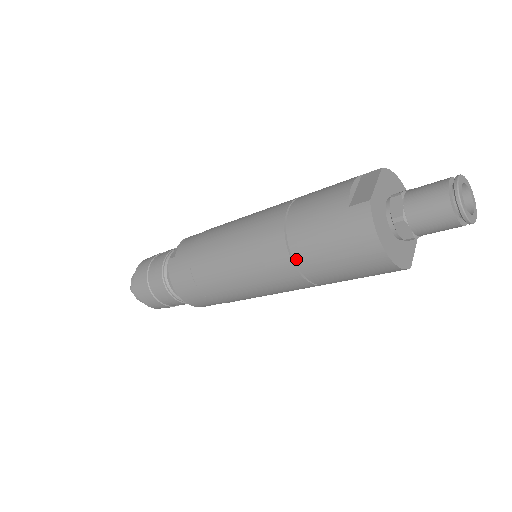
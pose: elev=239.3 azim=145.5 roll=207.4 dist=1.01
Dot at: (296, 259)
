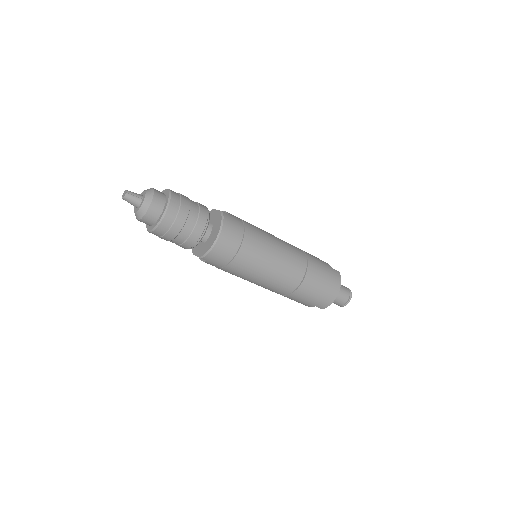
Dot at: (308, 270)
